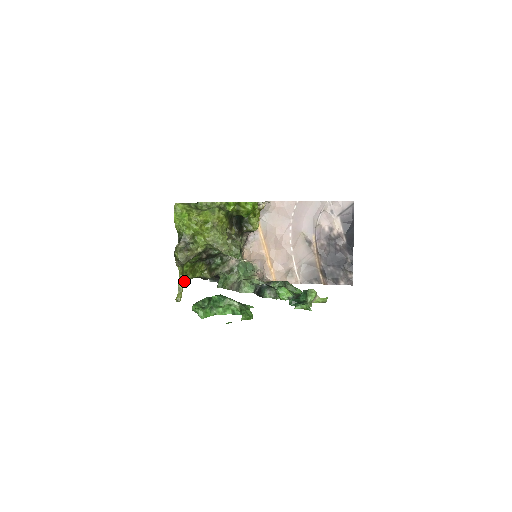
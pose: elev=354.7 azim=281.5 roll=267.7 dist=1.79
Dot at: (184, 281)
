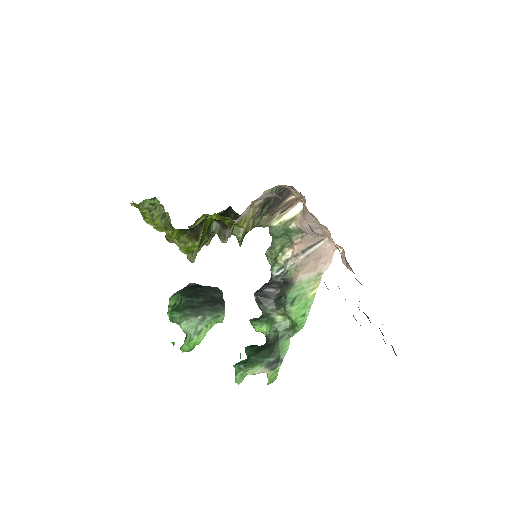
Dot at: occluded
